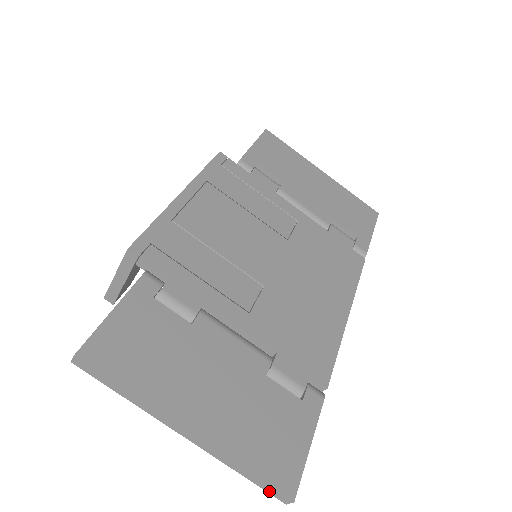
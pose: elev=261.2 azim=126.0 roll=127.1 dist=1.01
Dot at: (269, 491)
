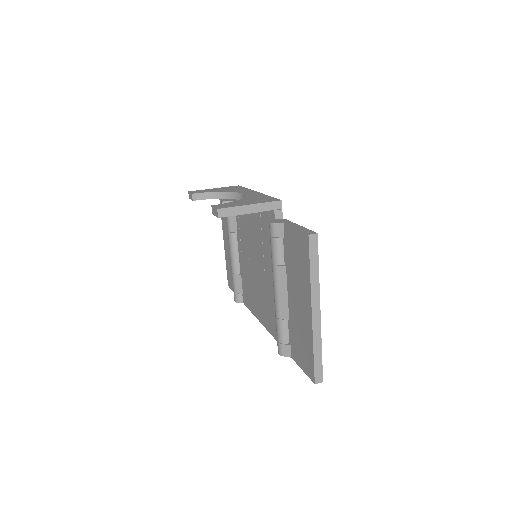
Dot at: (317, 371)
